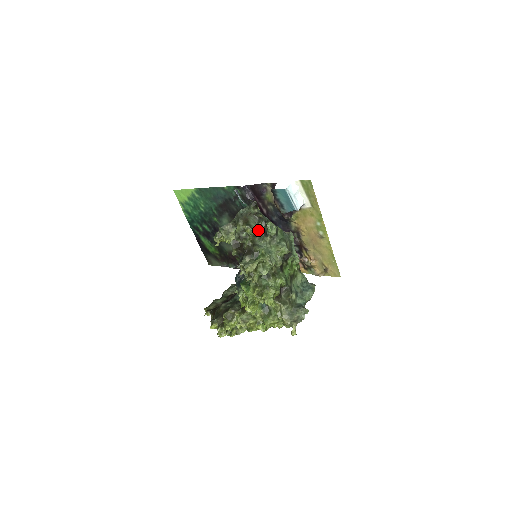
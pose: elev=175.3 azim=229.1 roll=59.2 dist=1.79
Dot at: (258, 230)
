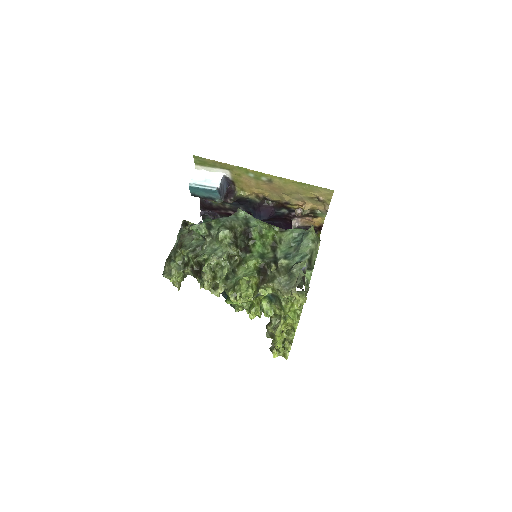
Dot at: (193, 243)
